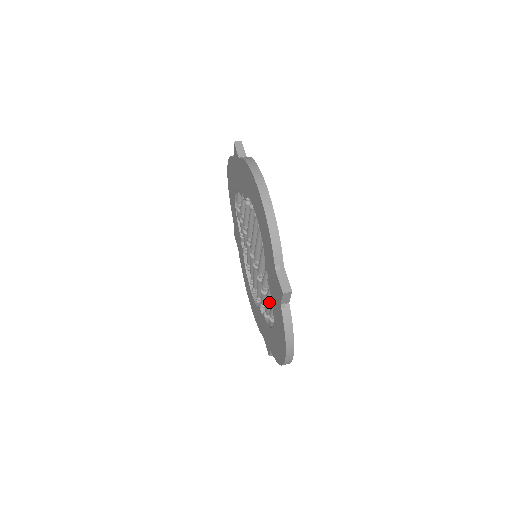
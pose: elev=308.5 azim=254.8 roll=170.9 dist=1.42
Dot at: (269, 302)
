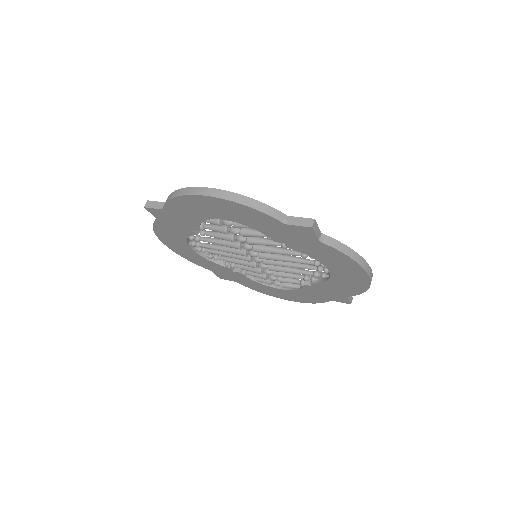
Dot at: occluded
